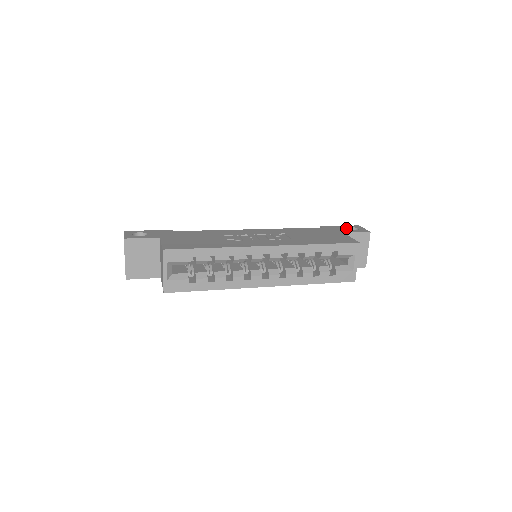
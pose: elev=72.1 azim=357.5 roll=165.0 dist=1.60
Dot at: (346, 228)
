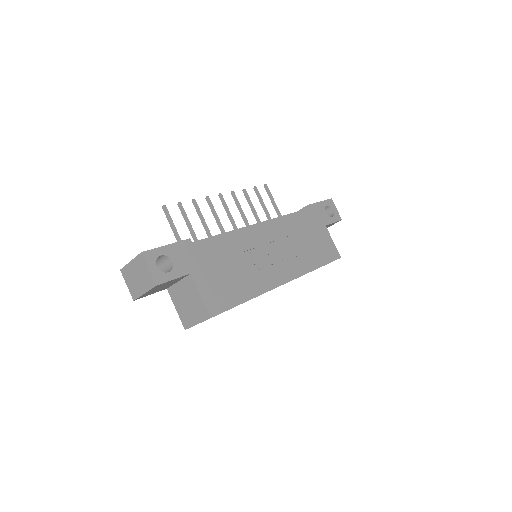
Dot at: occluded
